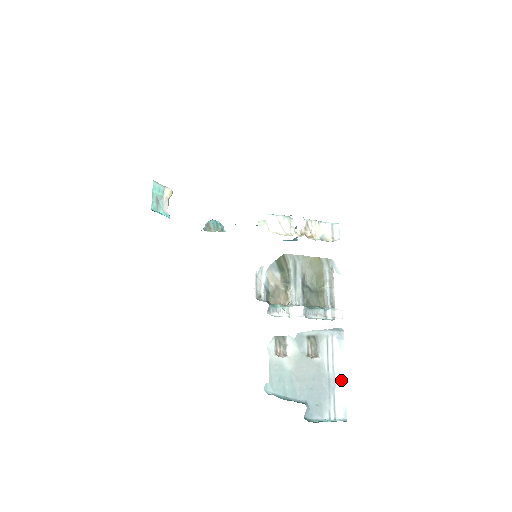
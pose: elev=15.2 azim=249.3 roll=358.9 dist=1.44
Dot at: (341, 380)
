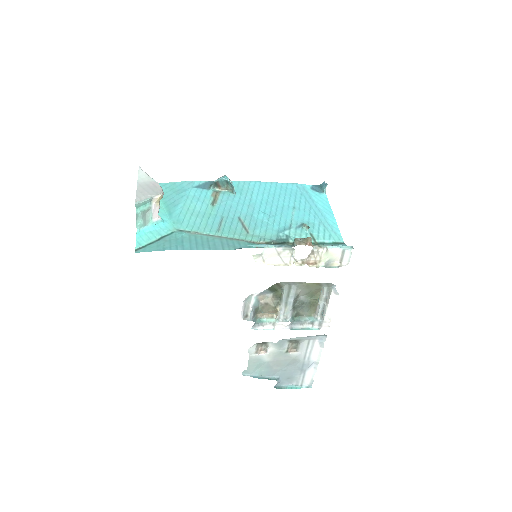
Dot at: (314, 365)
